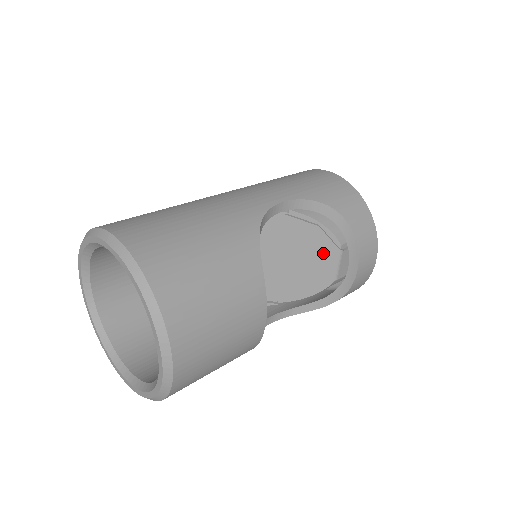
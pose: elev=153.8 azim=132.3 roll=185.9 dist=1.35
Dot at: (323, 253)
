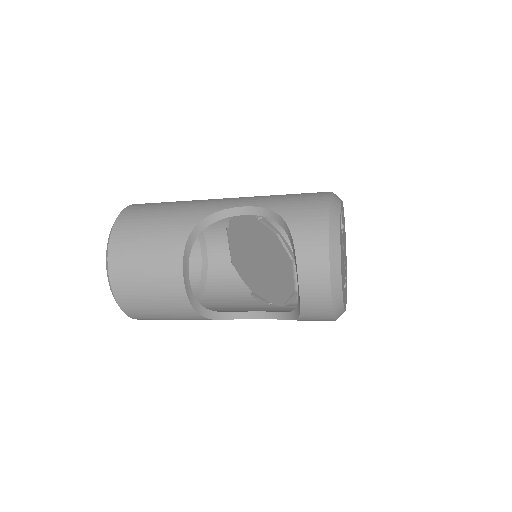
Dot at: (284, 261)
